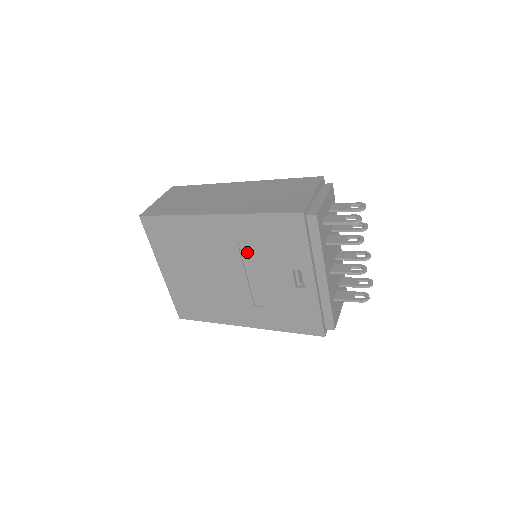
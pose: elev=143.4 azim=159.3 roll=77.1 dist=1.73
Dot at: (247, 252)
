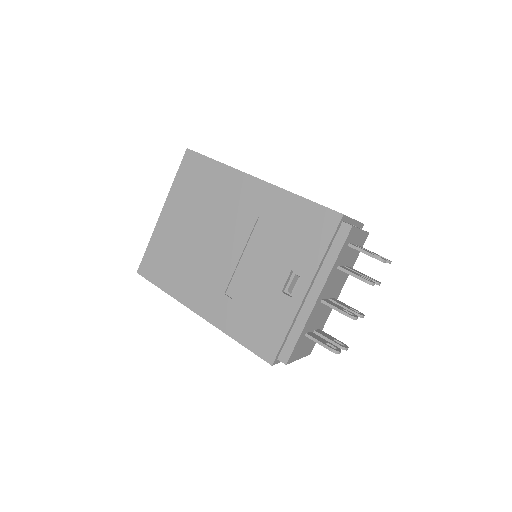
Dot at: (260, 231)
